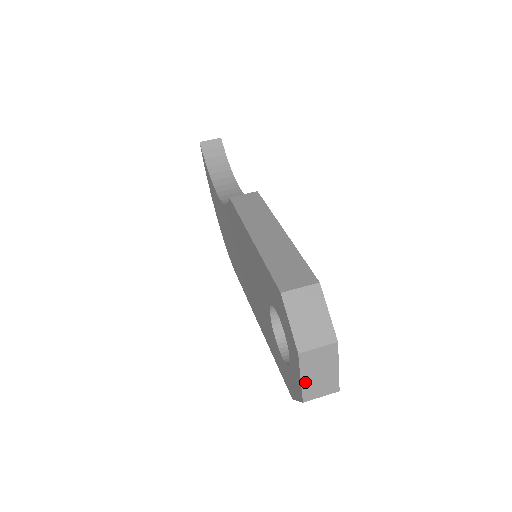
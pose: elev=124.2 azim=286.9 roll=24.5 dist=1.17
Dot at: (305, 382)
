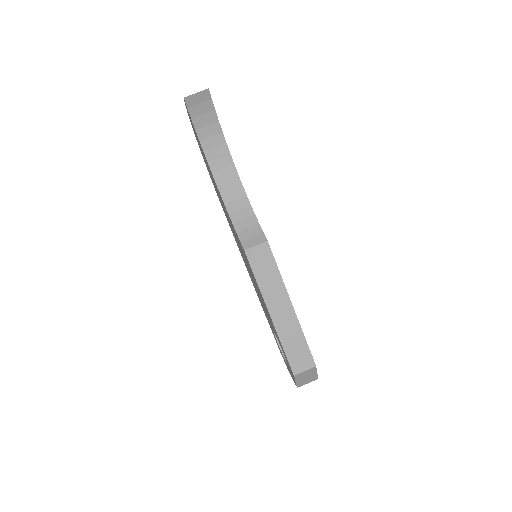
Dot at: occluded
